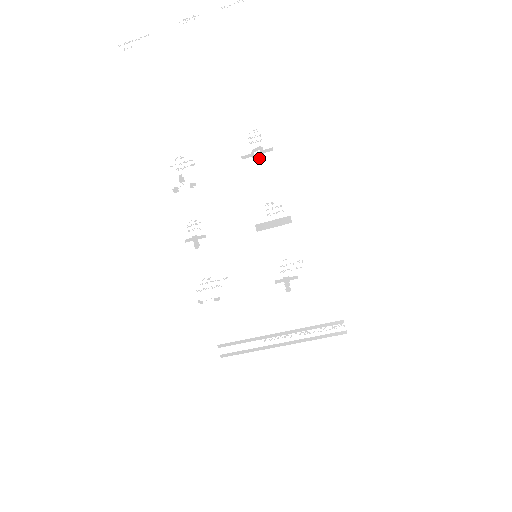
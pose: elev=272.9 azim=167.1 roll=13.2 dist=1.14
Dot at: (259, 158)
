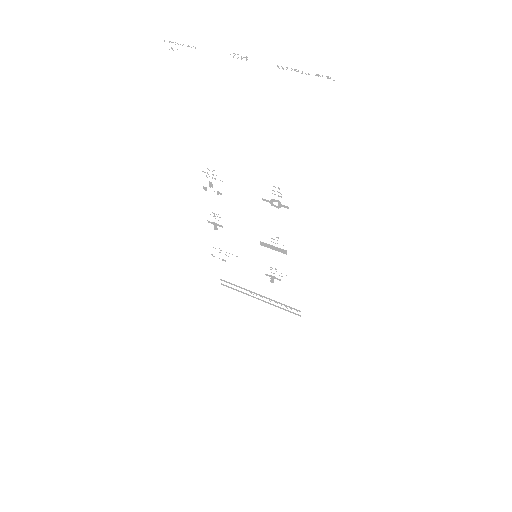
Dot at: (276, 207)
